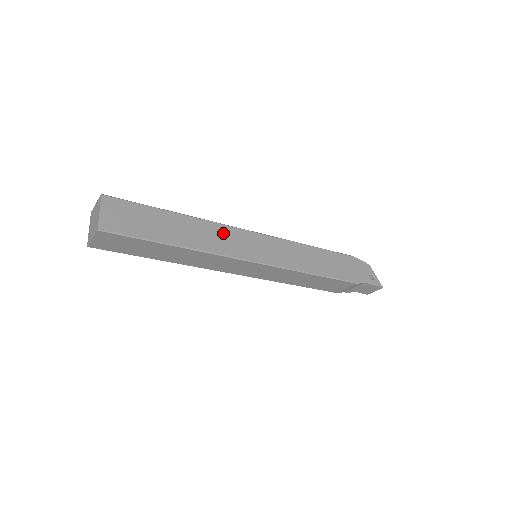
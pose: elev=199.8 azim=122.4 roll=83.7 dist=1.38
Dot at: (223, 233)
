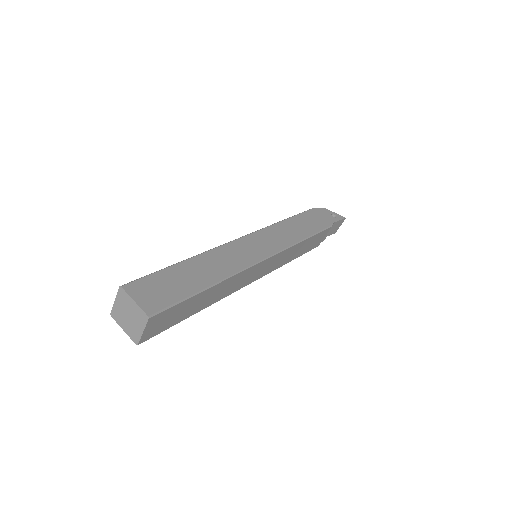
Dot at: (228, 252)
